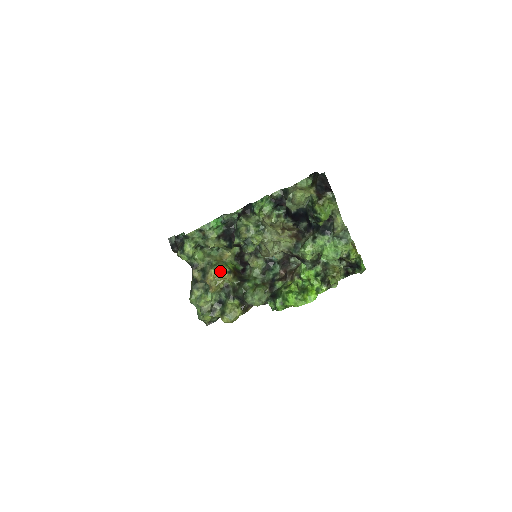
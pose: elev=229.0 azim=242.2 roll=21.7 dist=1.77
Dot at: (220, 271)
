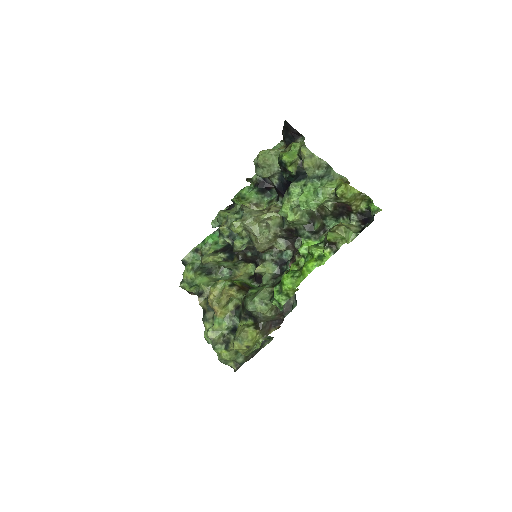
Dot at: (221, 287)
